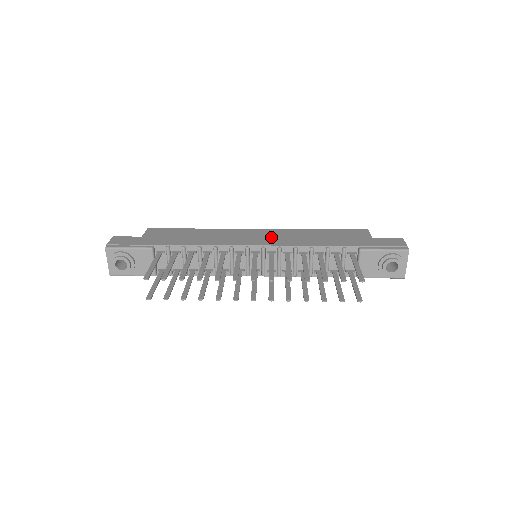
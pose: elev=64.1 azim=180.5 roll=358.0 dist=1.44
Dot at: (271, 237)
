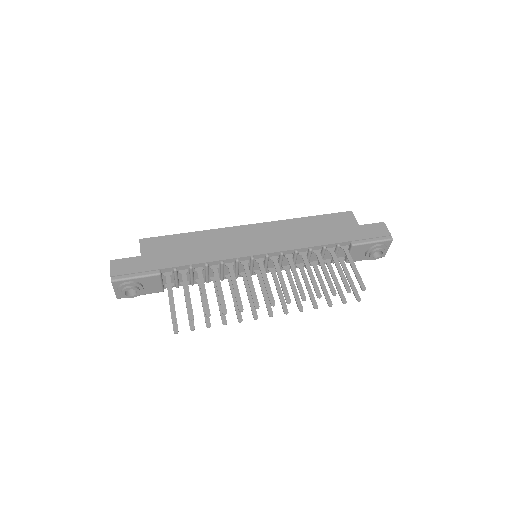
Dot at: (269, 238)
